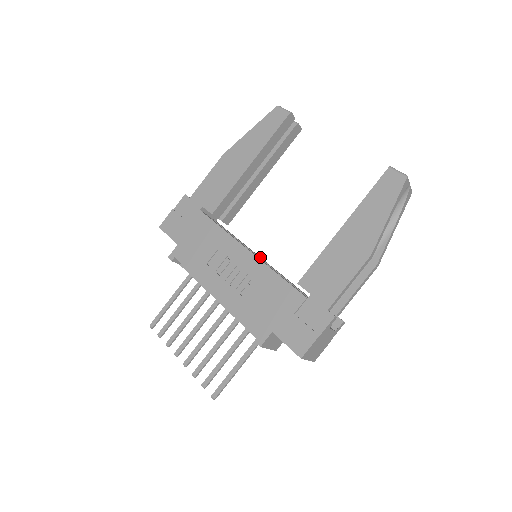
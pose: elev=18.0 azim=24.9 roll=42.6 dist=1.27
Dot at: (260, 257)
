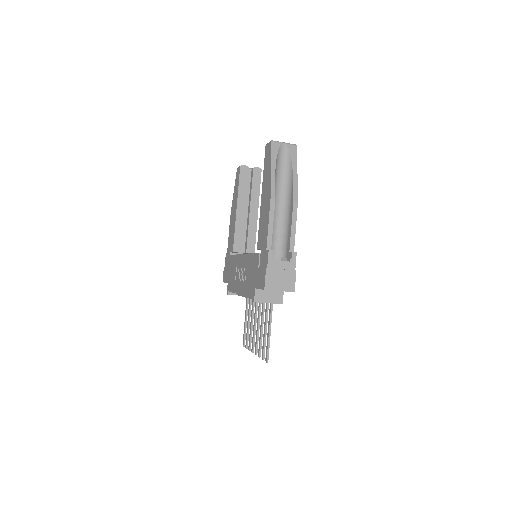
Dot at: occluded
